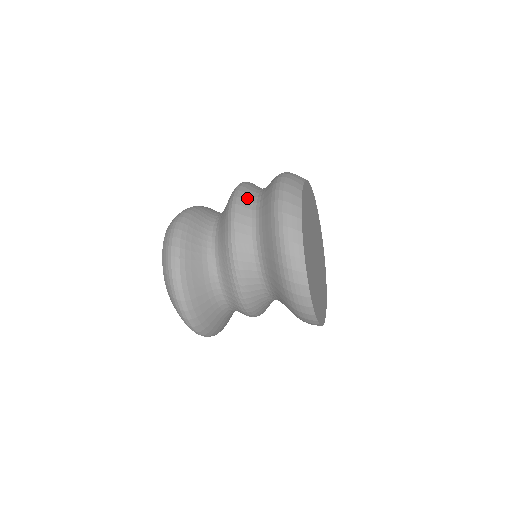
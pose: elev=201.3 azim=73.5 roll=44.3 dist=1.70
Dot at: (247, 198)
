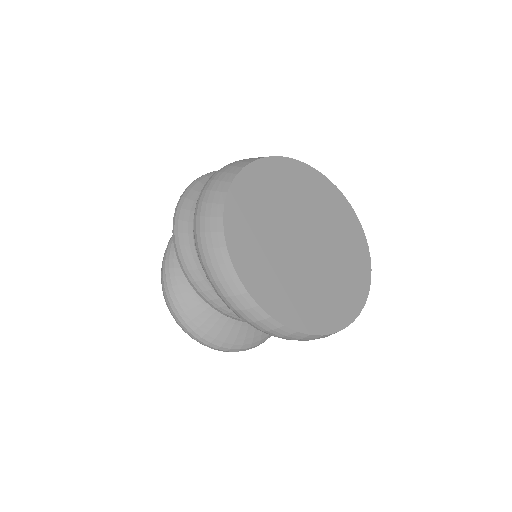
Dot at: (193, 266)
